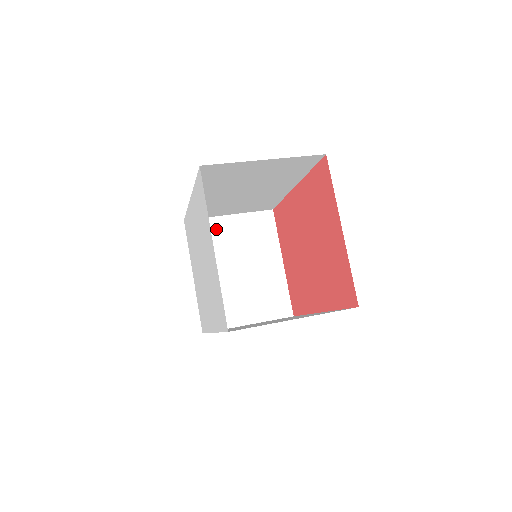
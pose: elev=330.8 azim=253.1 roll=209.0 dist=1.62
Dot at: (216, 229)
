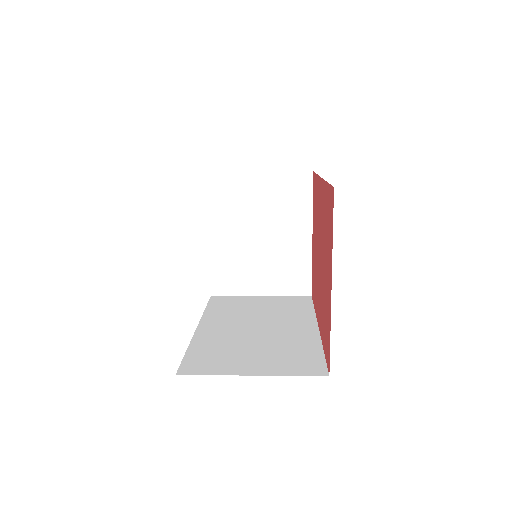
Dot at: (240, 188)
